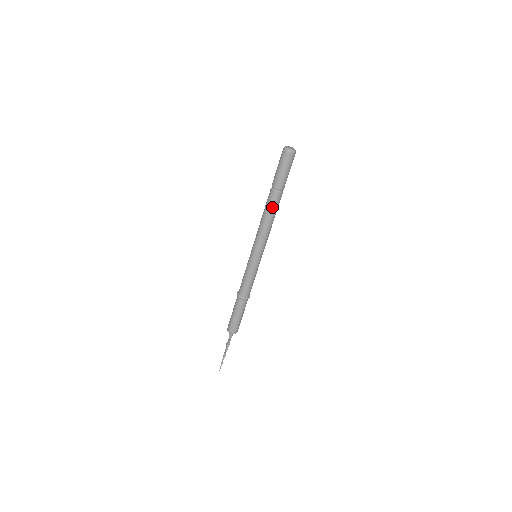
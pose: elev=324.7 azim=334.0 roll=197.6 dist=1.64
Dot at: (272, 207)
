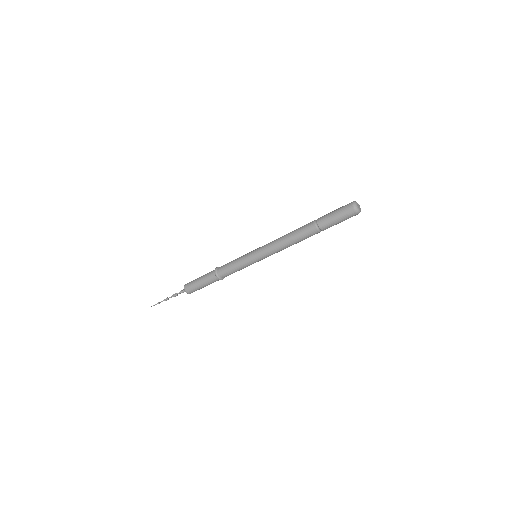
Dot at: (300, 230)
